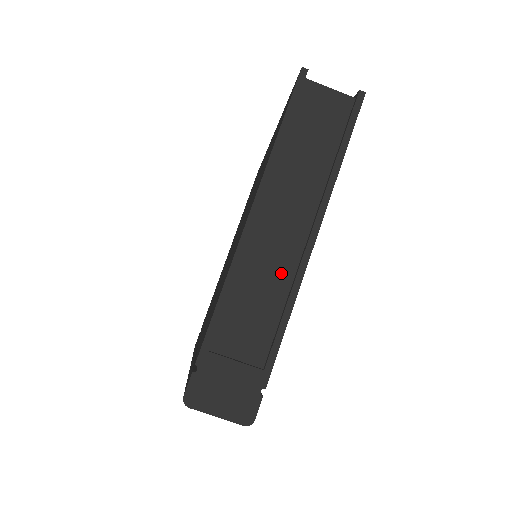
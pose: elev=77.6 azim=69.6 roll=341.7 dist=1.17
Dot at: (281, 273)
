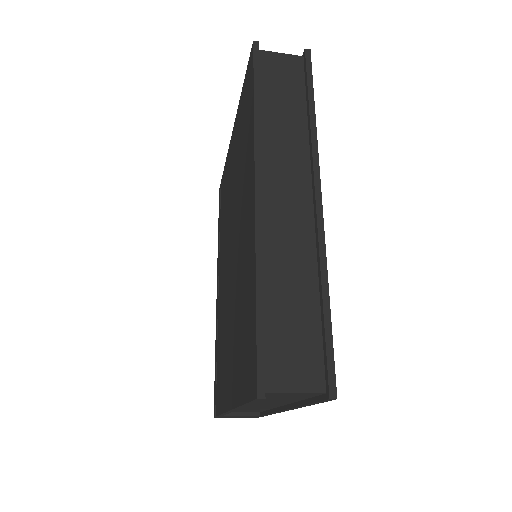
Dot at: (264, 408)
